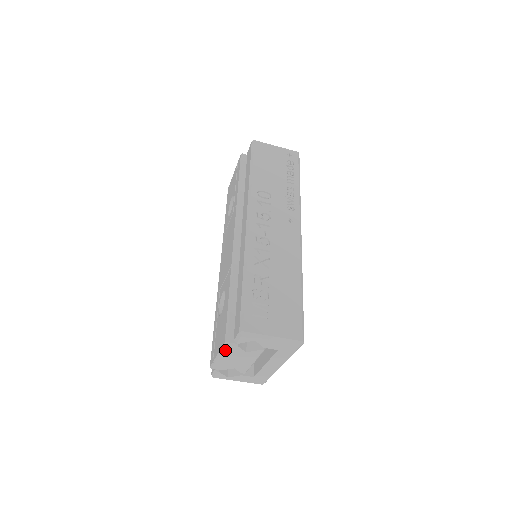
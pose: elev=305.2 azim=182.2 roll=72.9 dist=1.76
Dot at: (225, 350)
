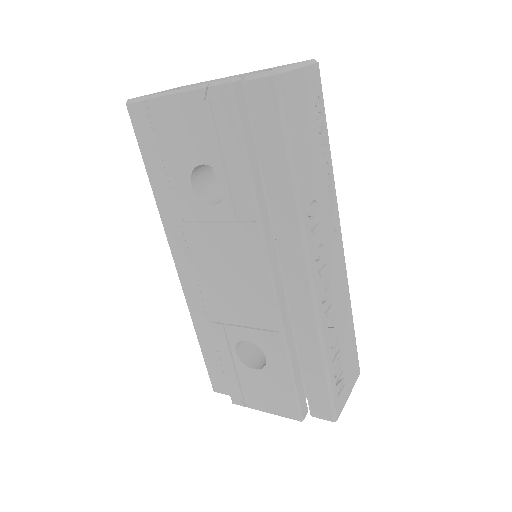
Dot at: (288, 416)
